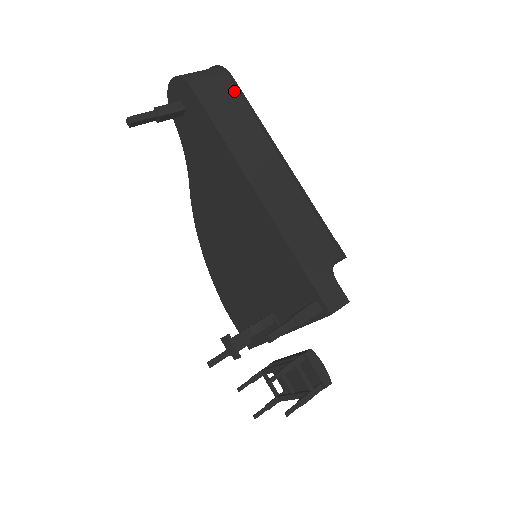
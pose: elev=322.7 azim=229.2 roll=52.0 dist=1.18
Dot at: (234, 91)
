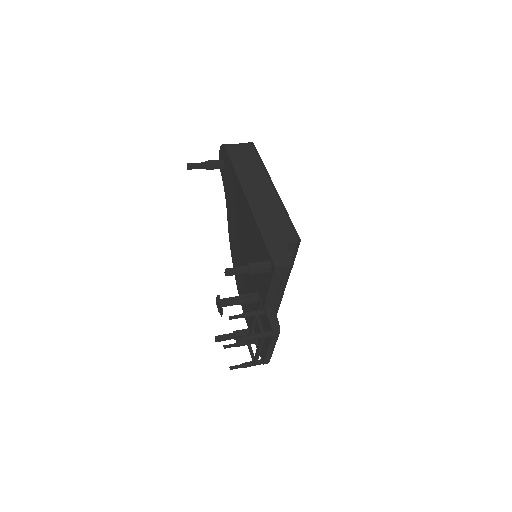
Dot at: (253, 152)
